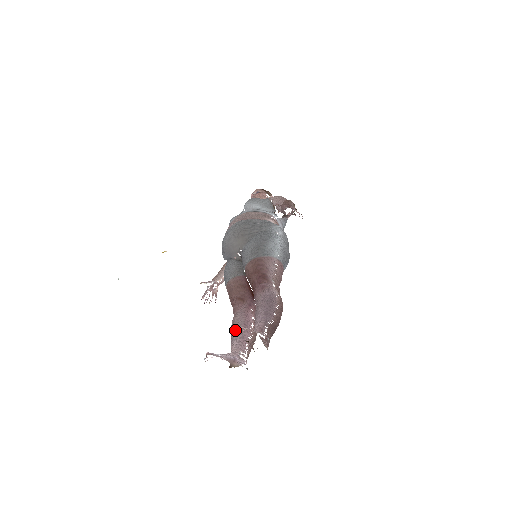
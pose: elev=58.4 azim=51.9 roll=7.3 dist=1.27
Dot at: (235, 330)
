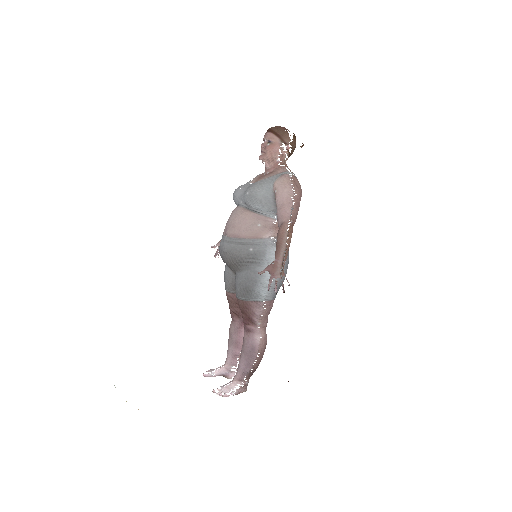
Dot at: occluded
